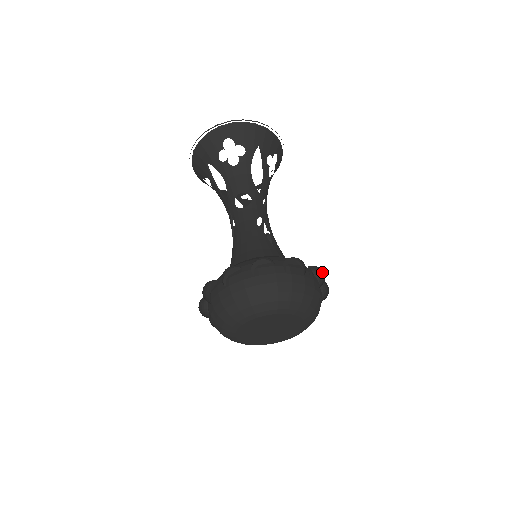
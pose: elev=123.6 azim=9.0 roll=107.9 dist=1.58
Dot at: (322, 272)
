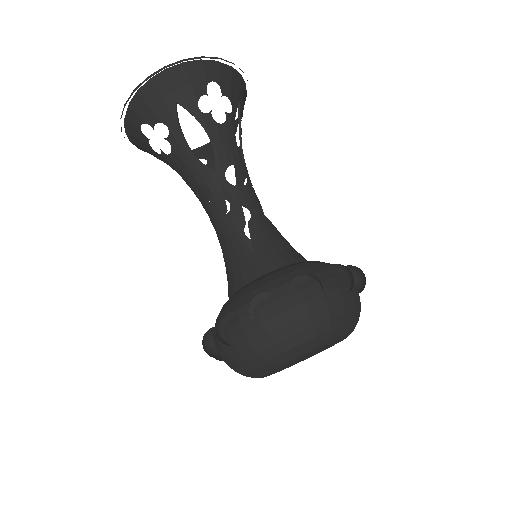
Dot at: occluded
